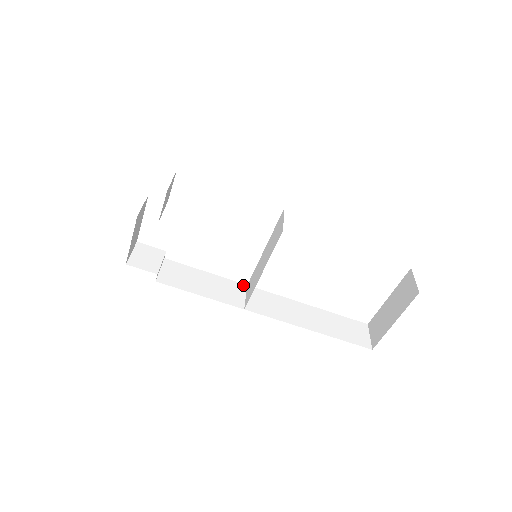
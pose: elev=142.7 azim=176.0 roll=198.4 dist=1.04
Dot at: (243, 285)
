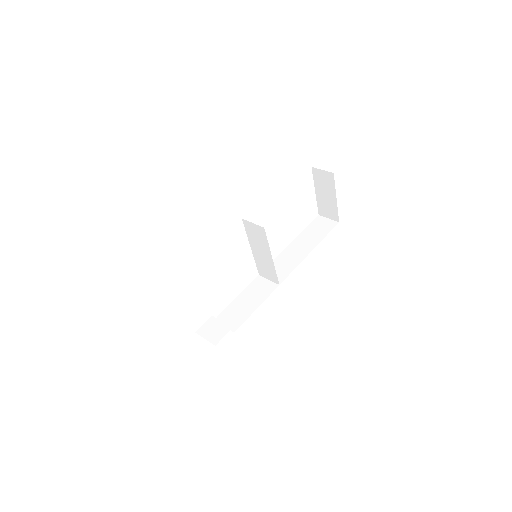
Dot at: (258, 278)
